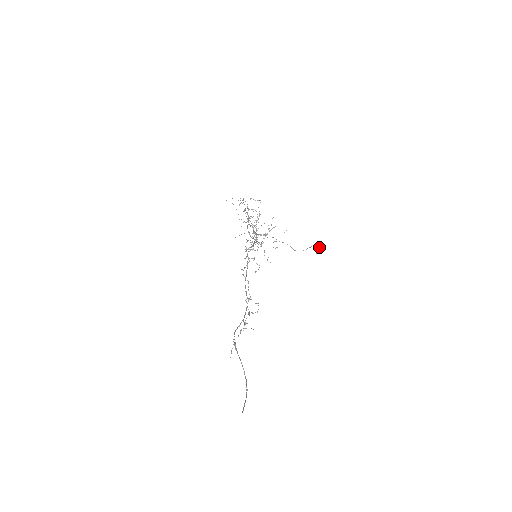
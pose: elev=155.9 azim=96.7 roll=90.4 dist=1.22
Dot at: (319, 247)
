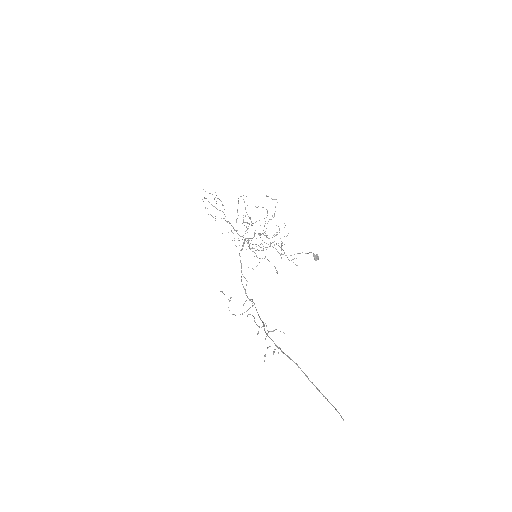
Dot at: (317, 254)
